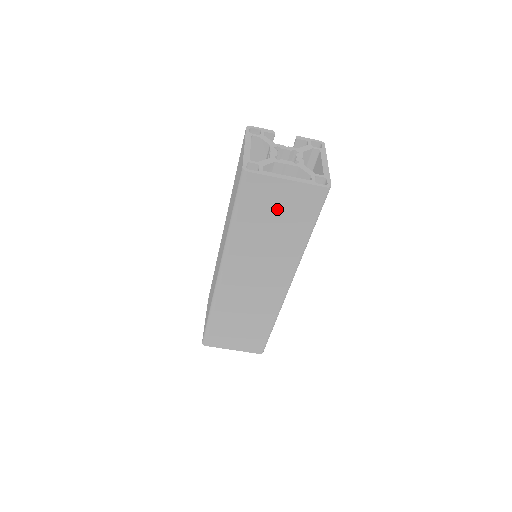
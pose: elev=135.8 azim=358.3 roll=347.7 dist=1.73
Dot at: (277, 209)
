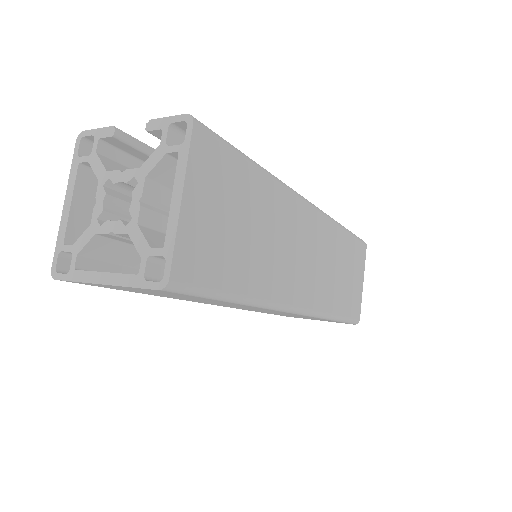
Dot at: (151, 292)
